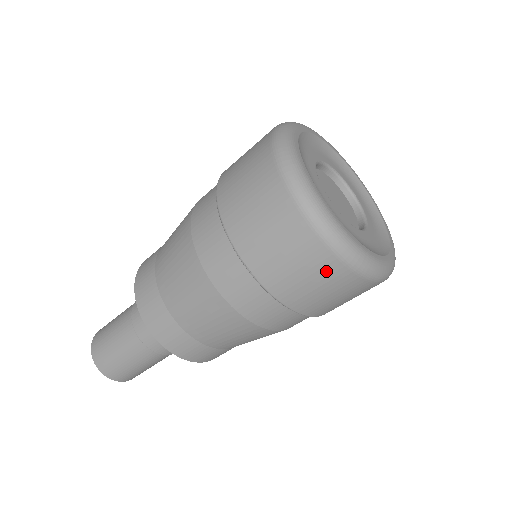
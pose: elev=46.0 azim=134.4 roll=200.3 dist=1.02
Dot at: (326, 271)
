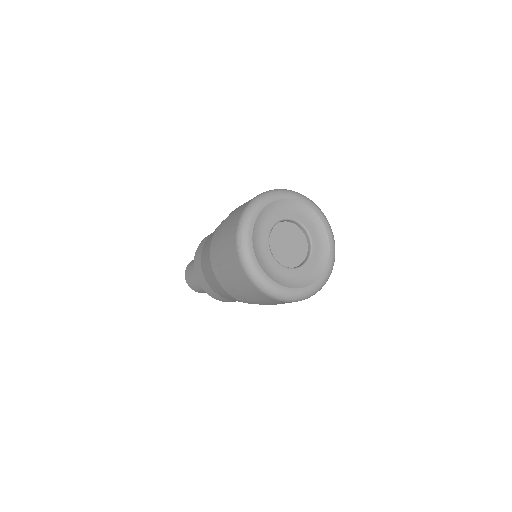
Dot at: occluded
